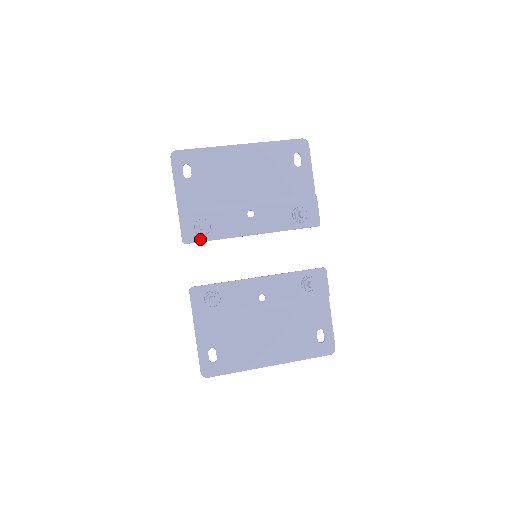
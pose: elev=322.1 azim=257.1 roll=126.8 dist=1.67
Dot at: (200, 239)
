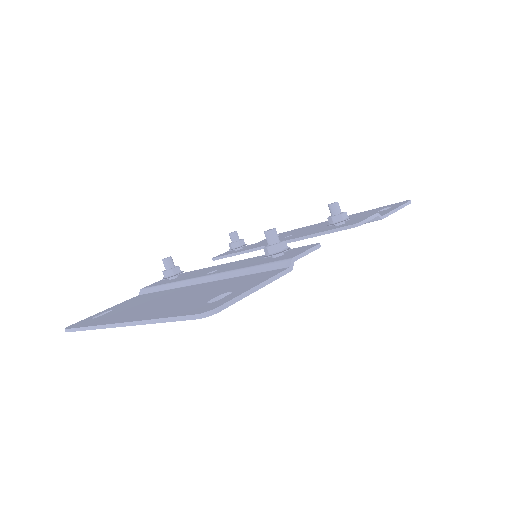
Dot at: (227, 255)
